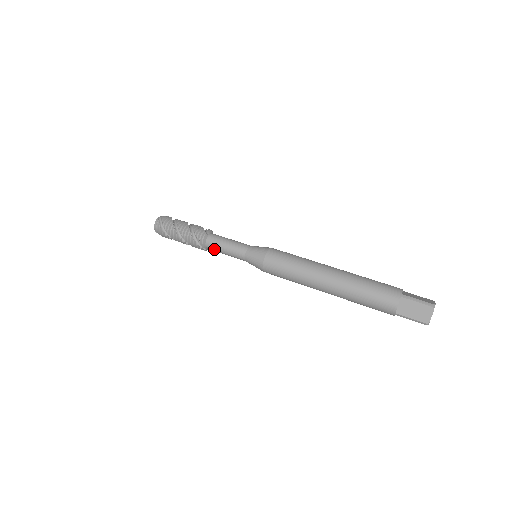
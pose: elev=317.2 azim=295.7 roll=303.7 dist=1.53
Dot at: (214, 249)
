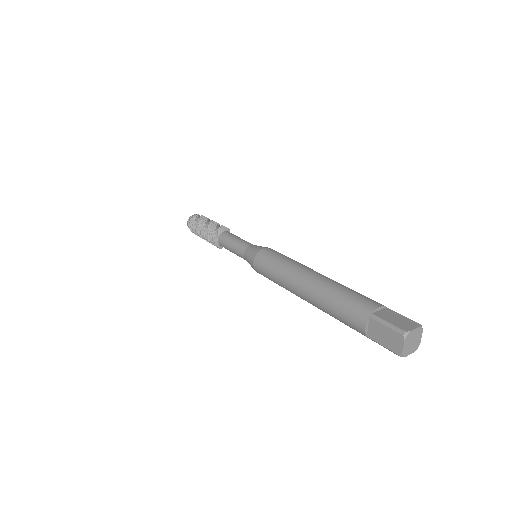
Dot at: (226, 237)
